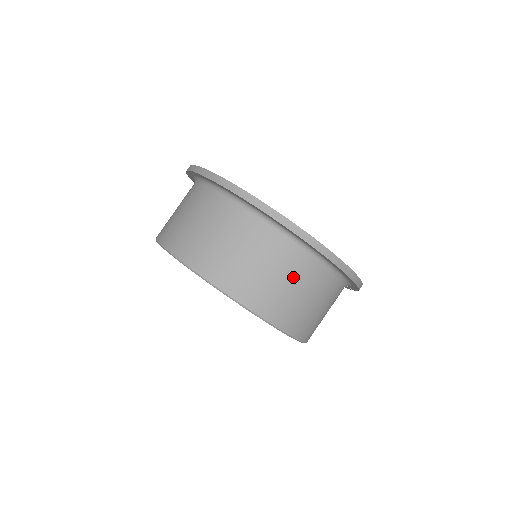
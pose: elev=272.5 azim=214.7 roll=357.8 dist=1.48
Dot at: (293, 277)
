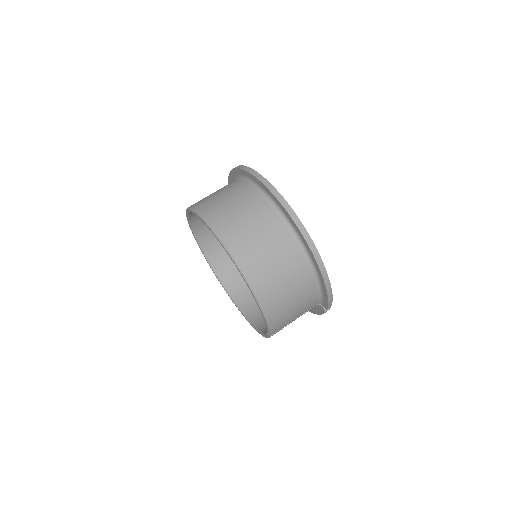
Dot at: (275, 247)
